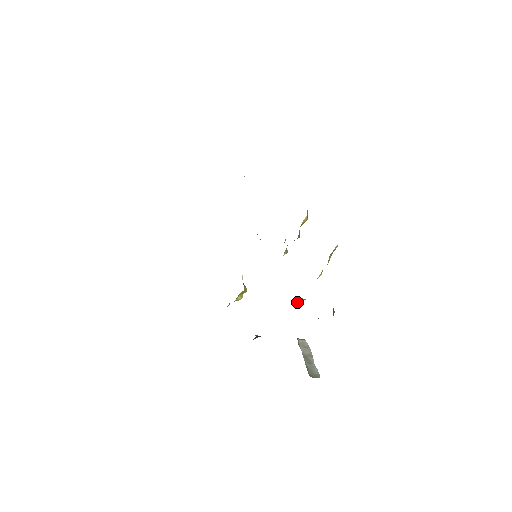
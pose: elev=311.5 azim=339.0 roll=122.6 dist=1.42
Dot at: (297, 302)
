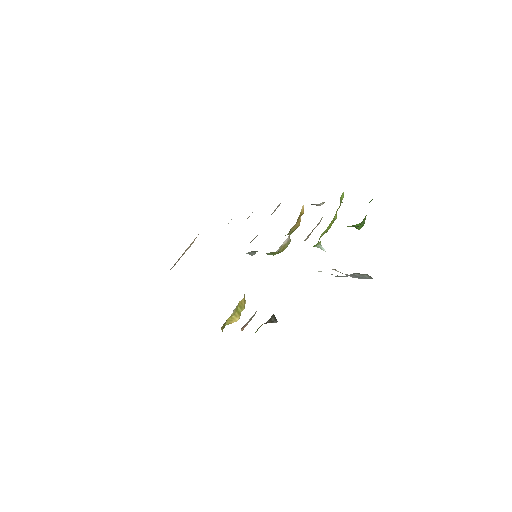
Dot at: (320, 241)
